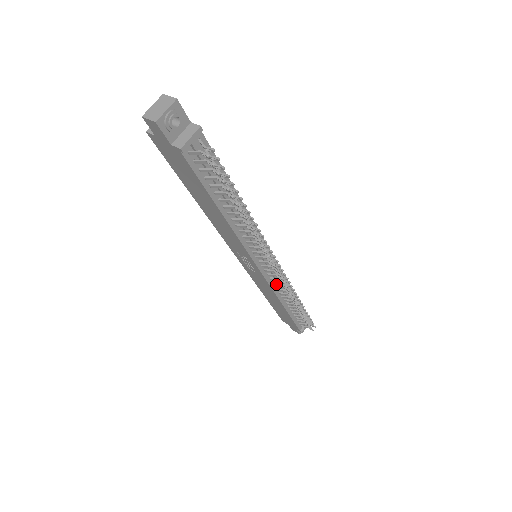
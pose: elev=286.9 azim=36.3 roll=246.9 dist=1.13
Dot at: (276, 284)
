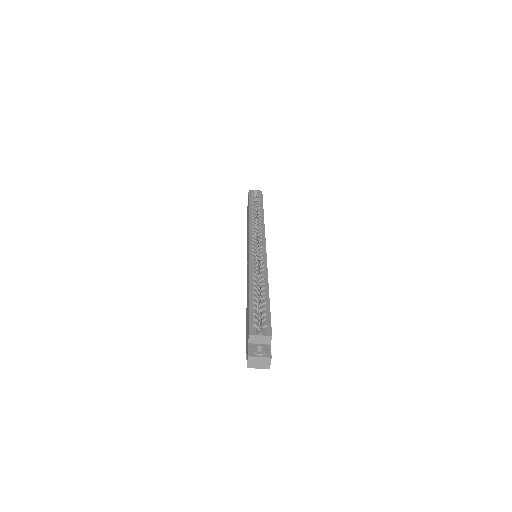
Dot at: occluded
